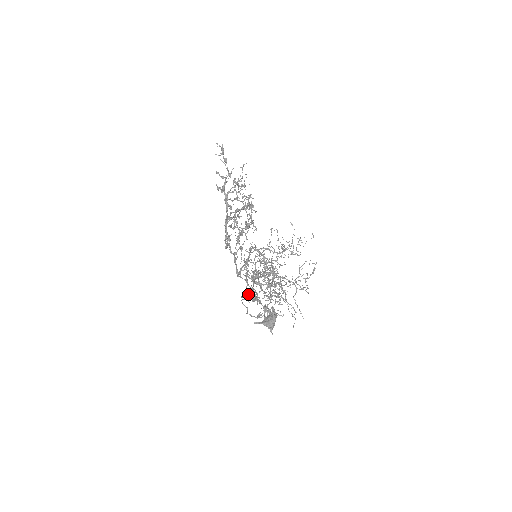
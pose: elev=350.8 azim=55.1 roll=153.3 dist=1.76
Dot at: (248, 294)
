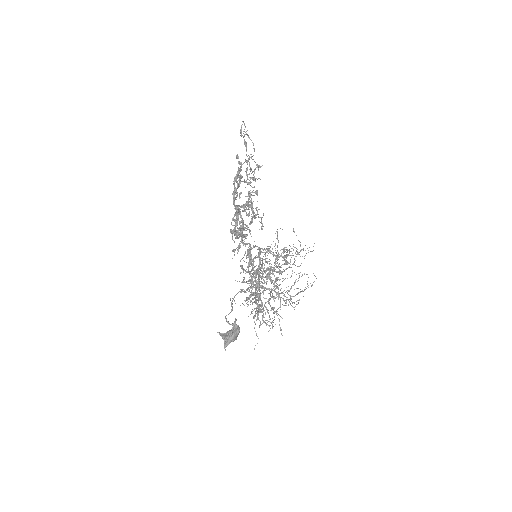
Dot at: (245, 291)
